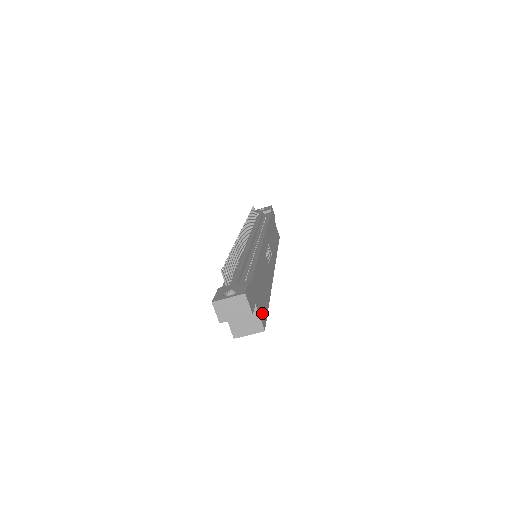
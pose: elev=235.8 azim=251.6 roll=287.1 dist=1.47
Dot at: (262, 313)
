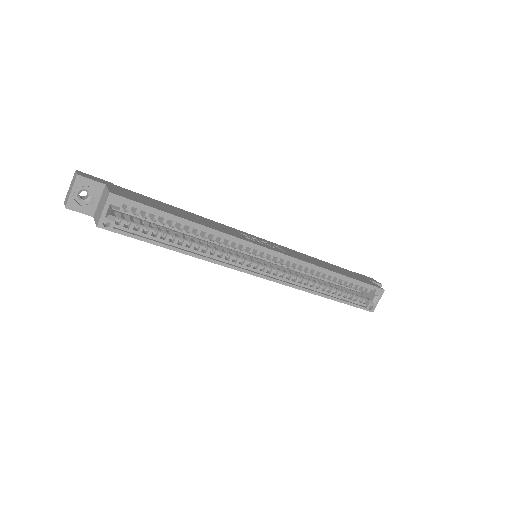
Dot at: (126, 196)
